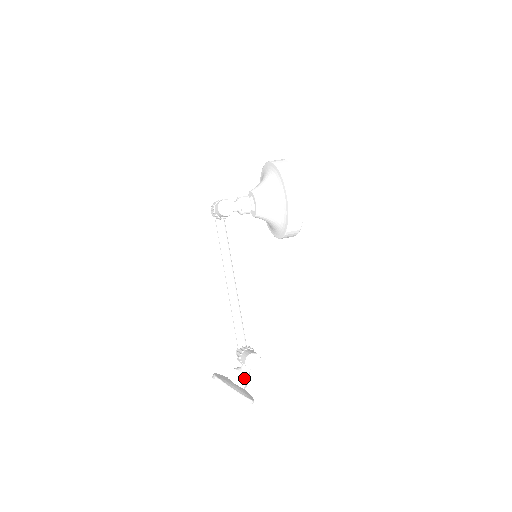
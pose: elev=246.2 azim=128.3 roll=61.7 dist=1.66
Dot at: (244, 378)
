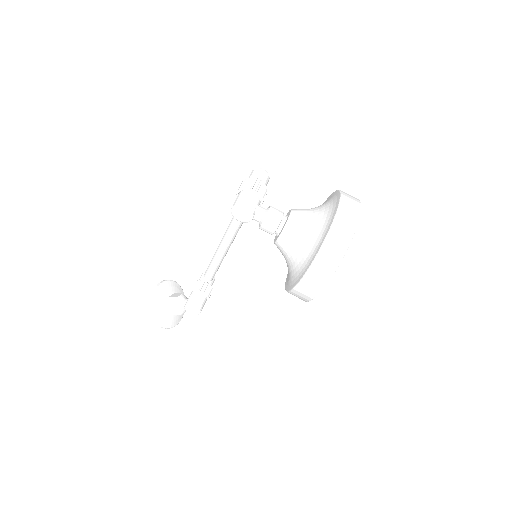
Dot at: (176, 312)
